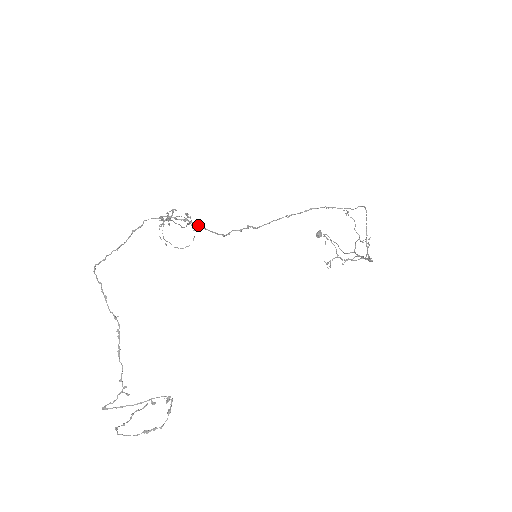
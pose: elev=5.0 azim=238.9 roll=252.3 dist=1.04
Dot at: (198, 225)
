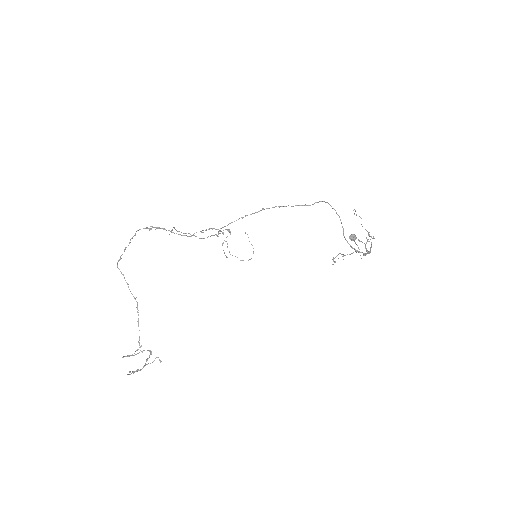
Dot at: occluded
